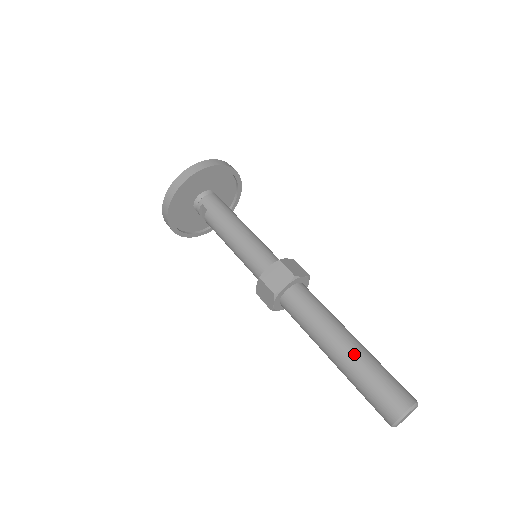
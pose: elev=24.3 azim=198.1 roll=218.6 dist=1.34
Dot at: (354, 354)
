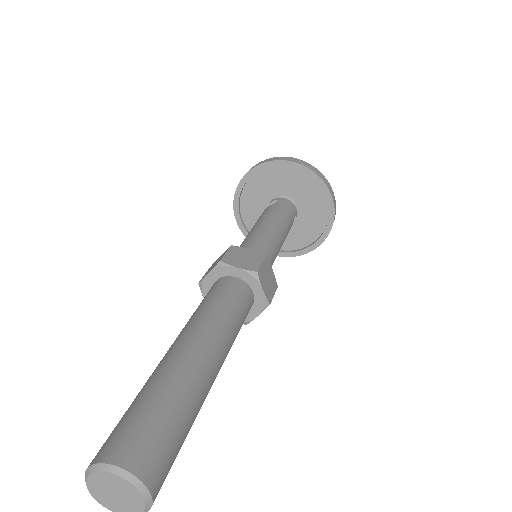
Dot at: (189, 365)
